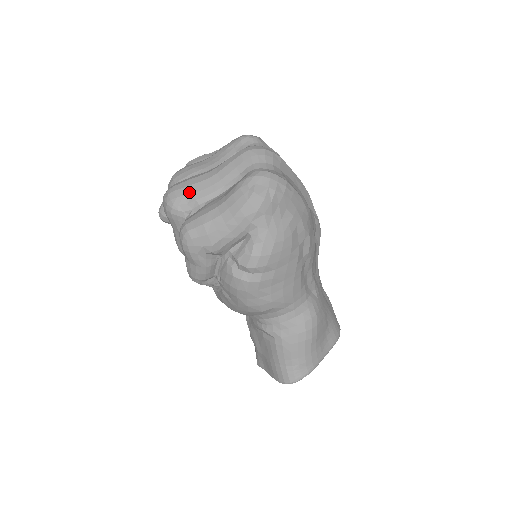
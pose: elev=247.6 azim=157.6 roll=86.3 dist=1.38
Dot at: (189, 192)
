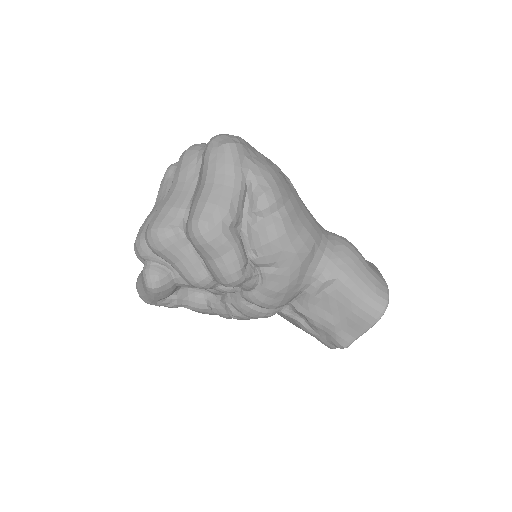
Dot at: (168, 210)
